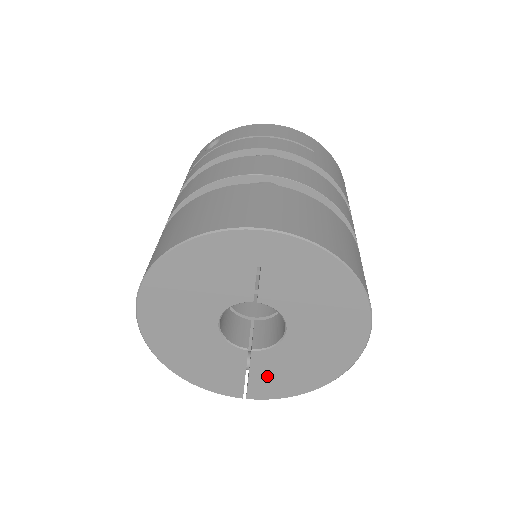
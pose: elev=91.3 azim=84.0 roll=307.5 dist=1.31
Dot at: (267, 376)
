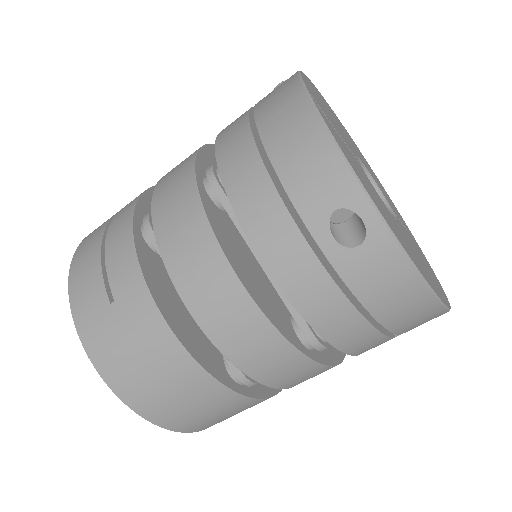
Dot at: occluded
